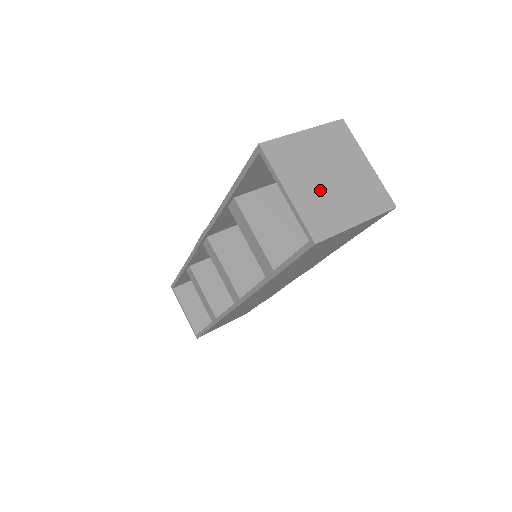
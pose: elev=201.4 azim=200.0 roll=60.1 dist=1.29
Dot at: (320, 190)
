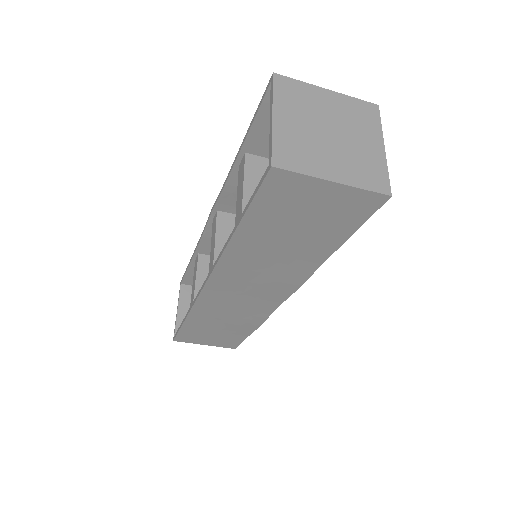
Dot at: (311, 134)
